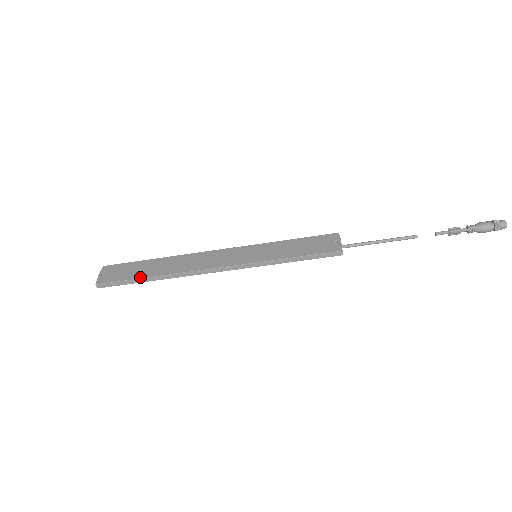
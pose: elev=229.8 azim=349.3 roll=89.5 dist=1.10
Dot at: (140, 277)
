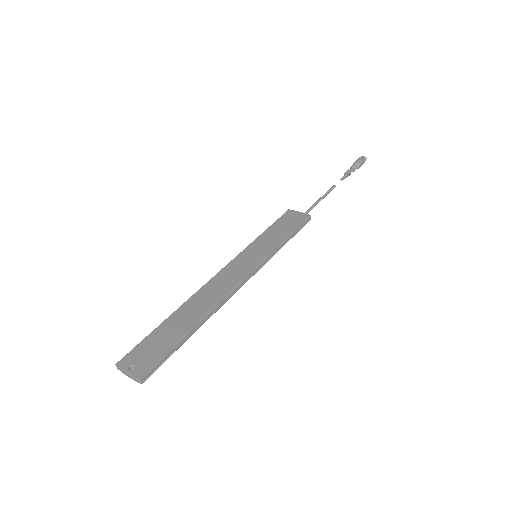
Dot at: (182, 336)
